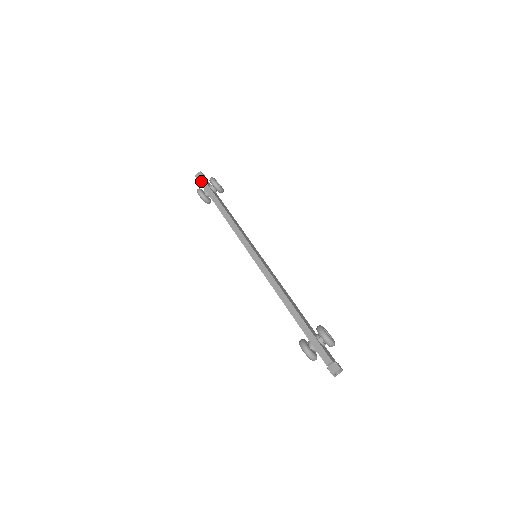
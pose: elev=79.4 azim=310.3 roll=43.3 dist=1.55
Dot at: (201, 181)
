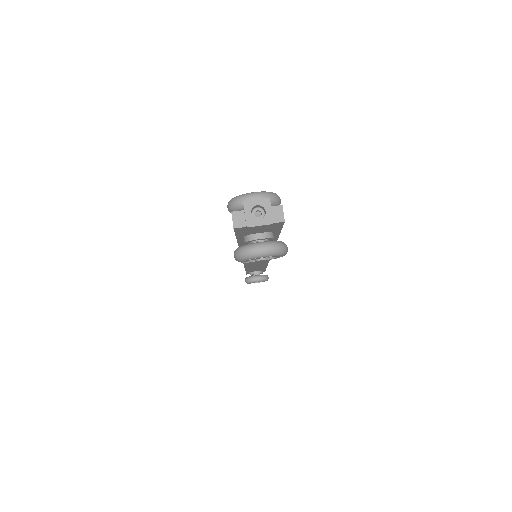
Dot at: occluded
